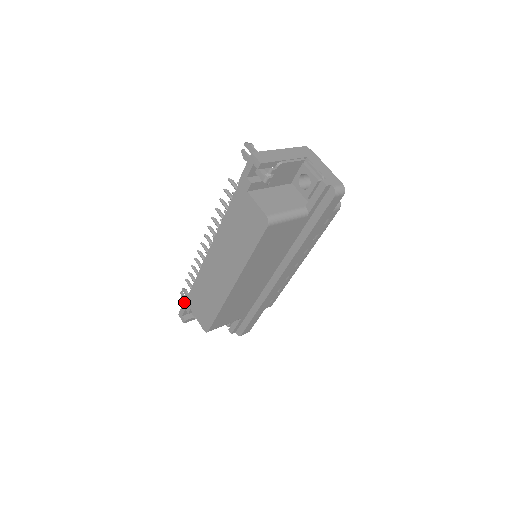
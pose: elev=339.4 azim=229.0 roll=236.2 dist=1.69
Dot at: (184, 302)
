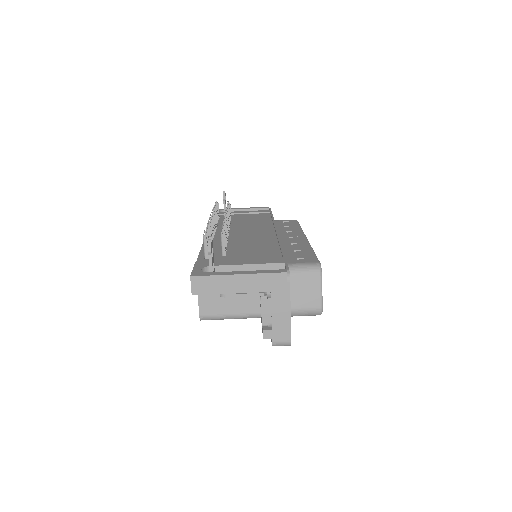
Dot at: occluded
